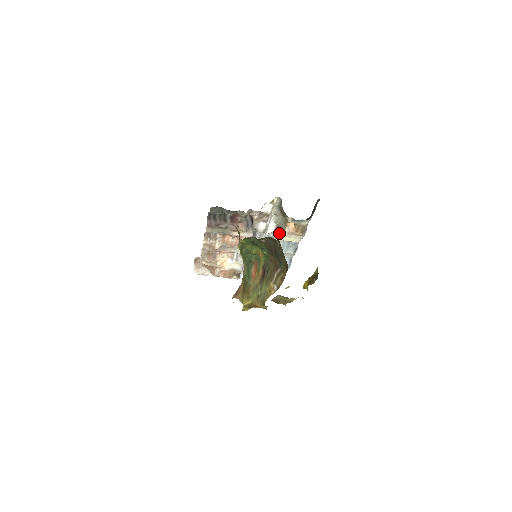
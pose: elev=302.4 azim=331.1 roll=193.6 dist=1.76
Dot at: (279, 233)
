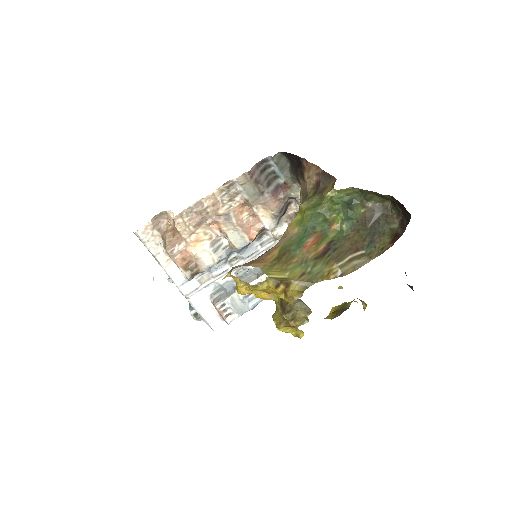
Dot at: occluded
